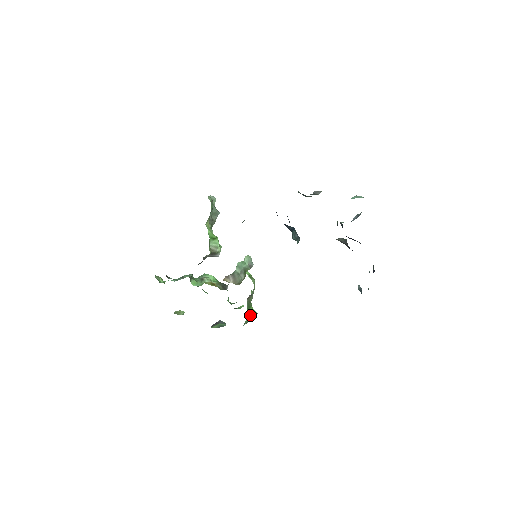
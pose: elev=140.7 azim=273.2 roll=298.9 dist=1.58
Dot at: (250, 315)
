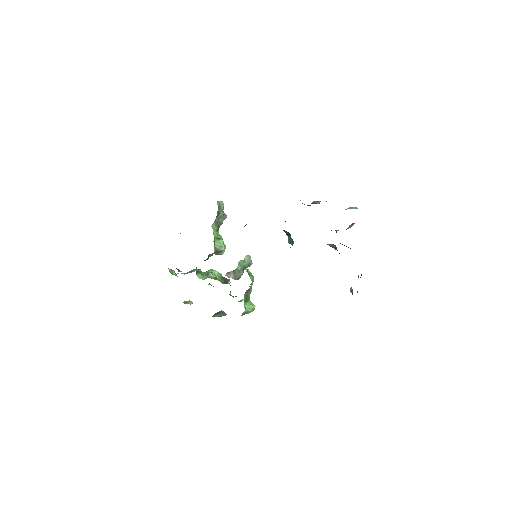
Dot at: (247, 307)
